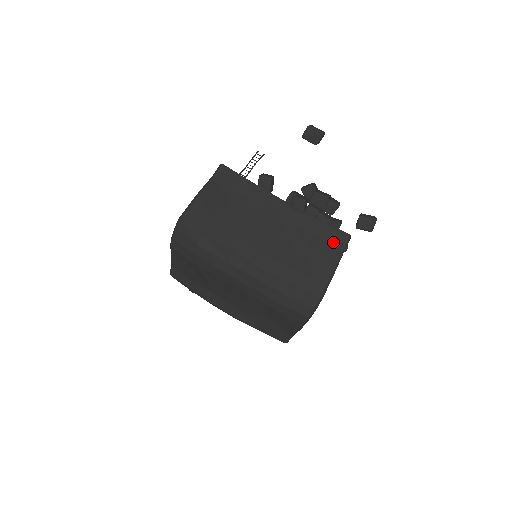
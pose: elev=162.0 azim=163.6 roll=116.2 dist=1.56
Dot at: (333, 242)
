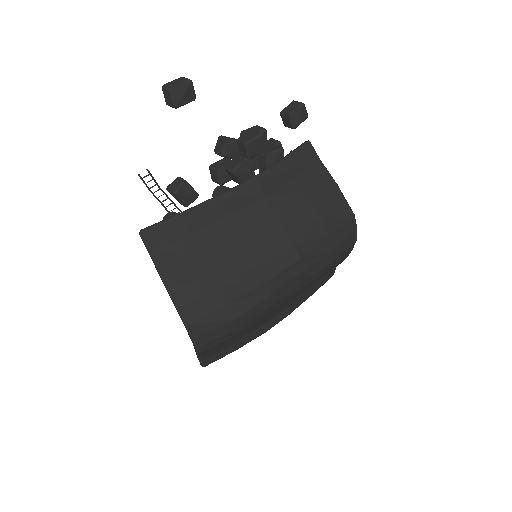
Dot at: (308, 164)
